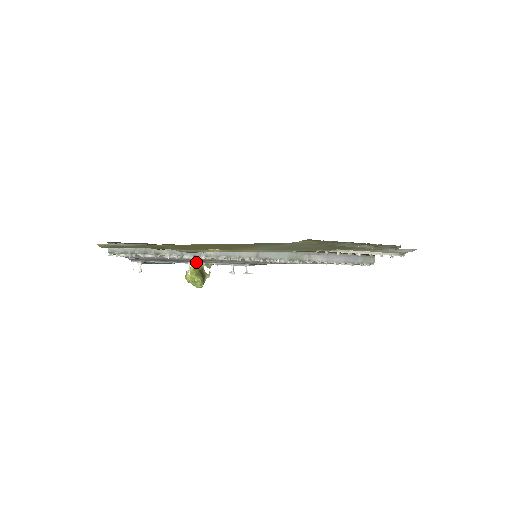
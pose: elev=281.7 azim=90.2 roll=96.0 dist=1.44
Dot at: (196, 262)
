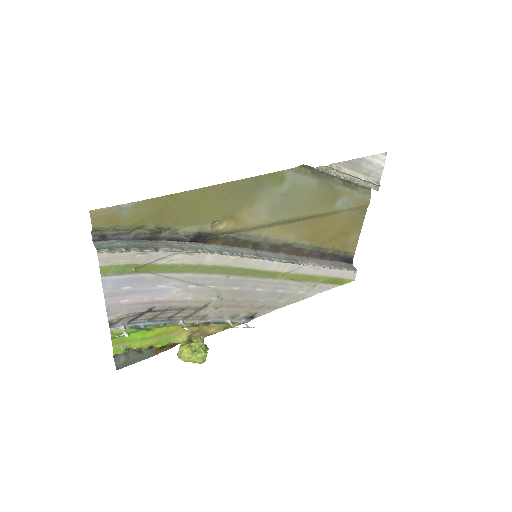
Dot at: (189, 319)
